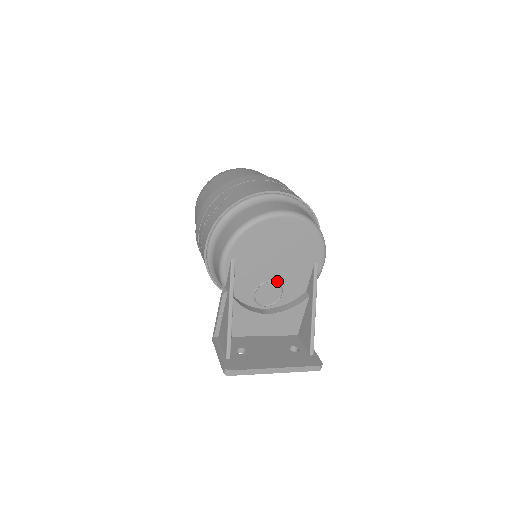
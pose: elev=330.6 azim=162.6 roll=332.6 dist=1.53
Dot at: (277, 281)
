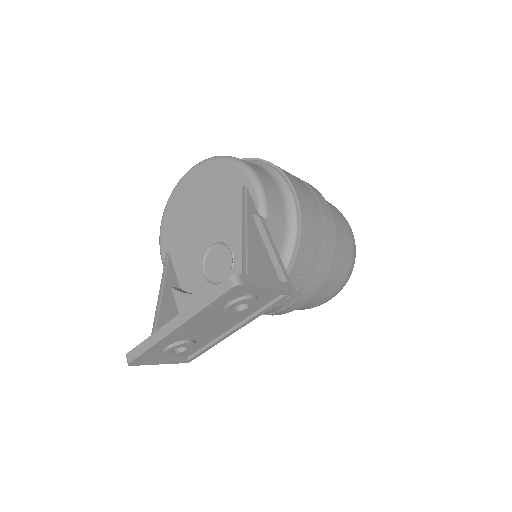
Dot at: (218, 242)
